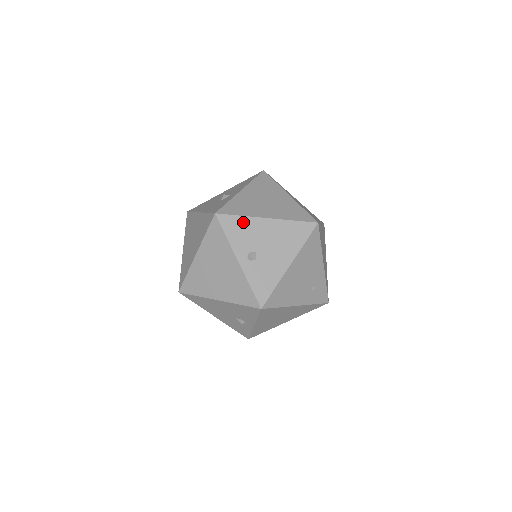
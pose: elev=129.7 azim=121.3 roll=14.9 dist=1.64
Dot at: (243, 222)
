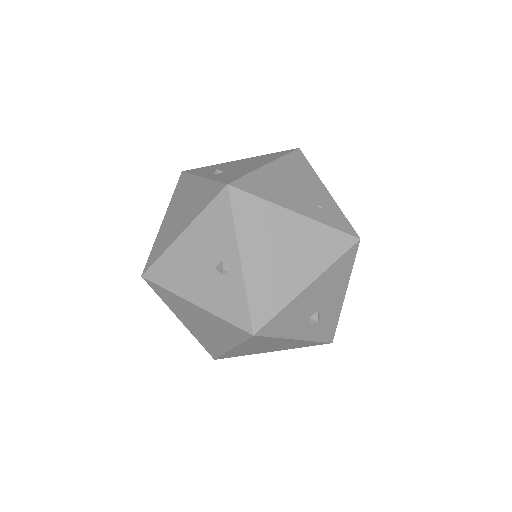
Dot at: (212, 167)
